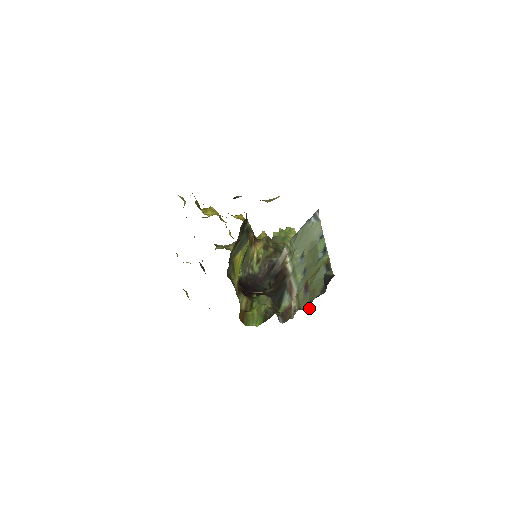
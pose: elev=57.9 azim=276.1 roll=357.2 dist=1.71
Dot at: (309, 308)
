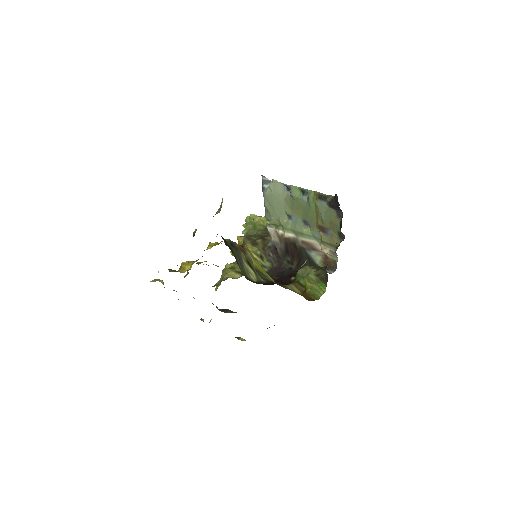
Dot at: (344, 238)
